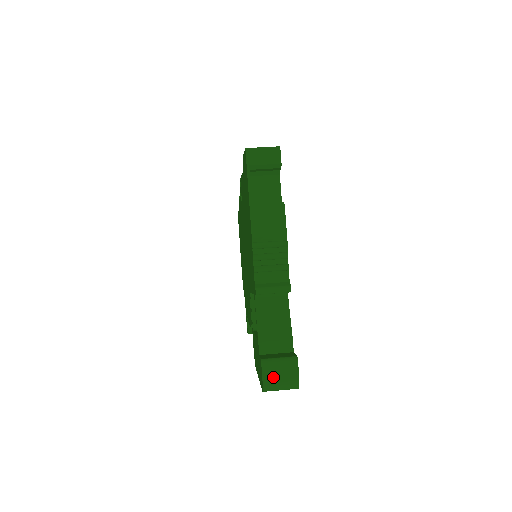
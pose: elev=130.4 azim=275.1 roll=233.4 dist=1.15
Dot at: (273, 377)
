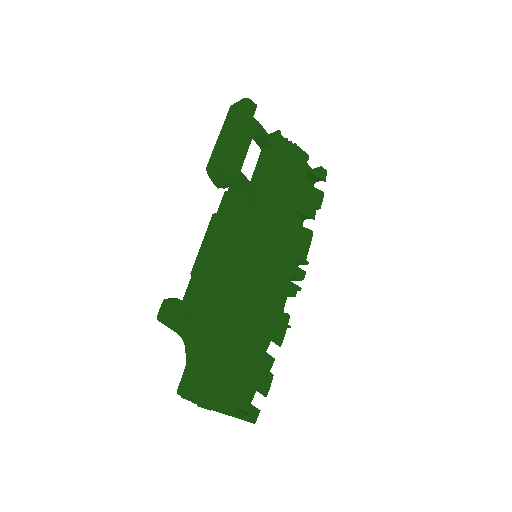
Dot at: occluded
